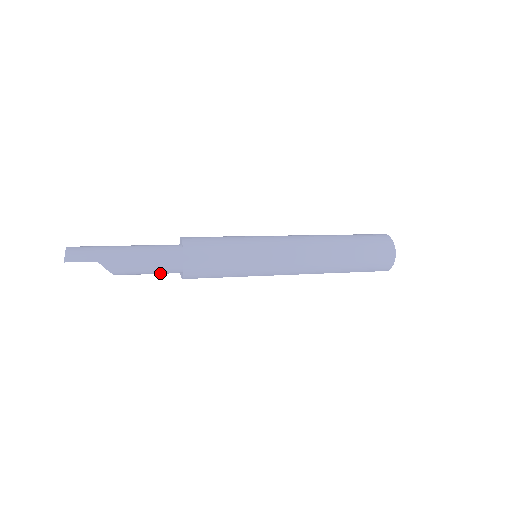
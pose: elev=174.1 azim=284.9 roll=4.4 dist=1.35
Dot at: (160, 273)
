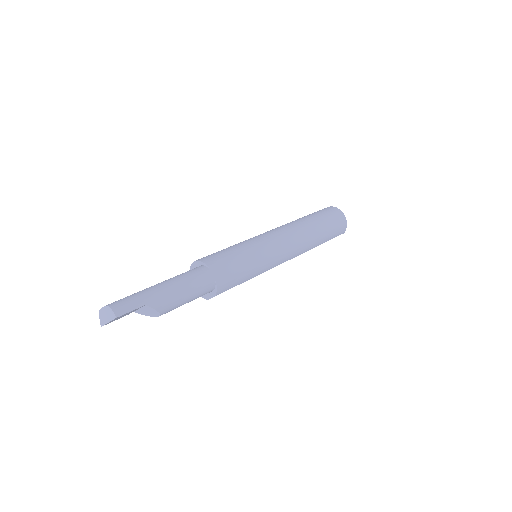
Dot at: (197, 297)
